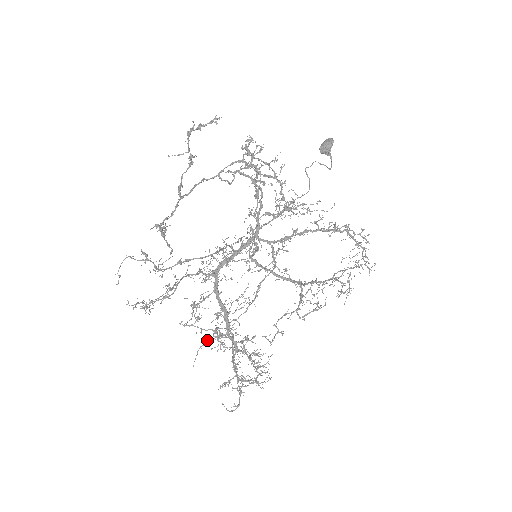
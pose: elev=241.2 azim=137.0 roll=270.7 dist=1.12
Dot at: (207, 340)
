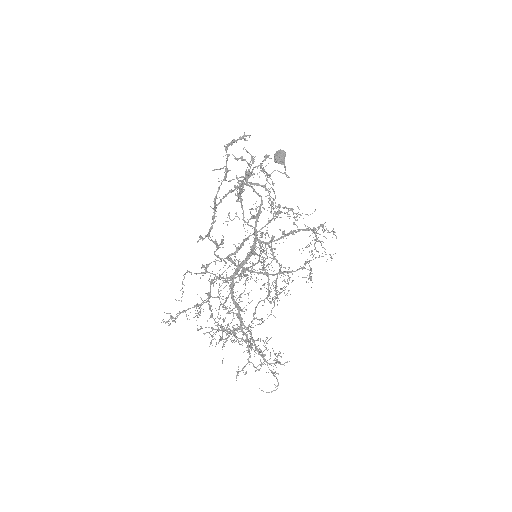
Dot at: occluded
